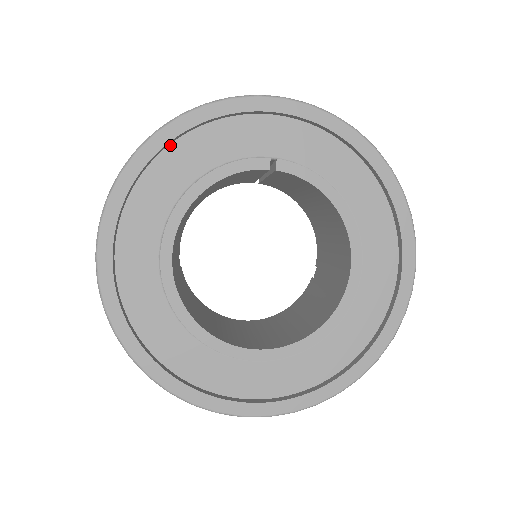
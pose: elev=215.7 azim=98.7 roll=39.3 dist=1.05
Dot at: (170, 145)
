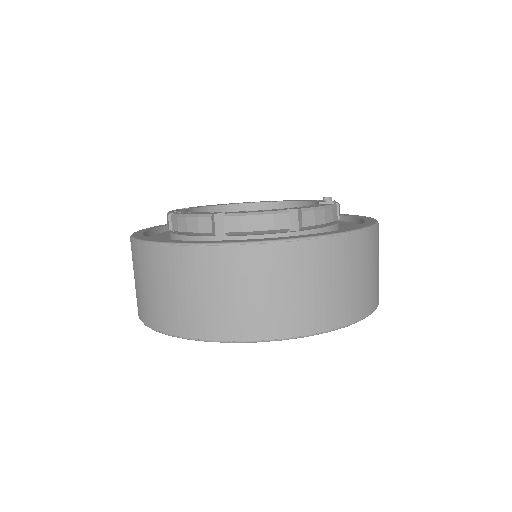
Dot at: occluded
